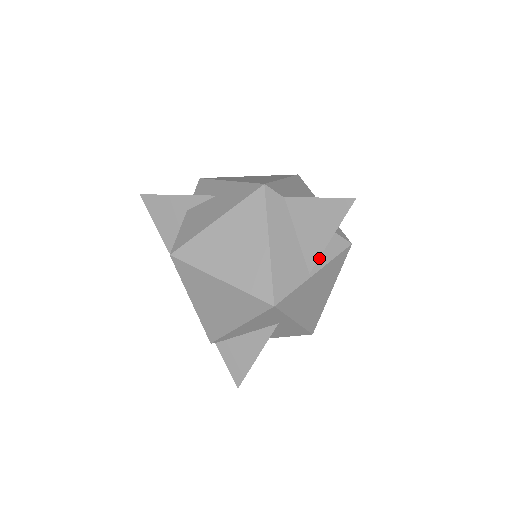
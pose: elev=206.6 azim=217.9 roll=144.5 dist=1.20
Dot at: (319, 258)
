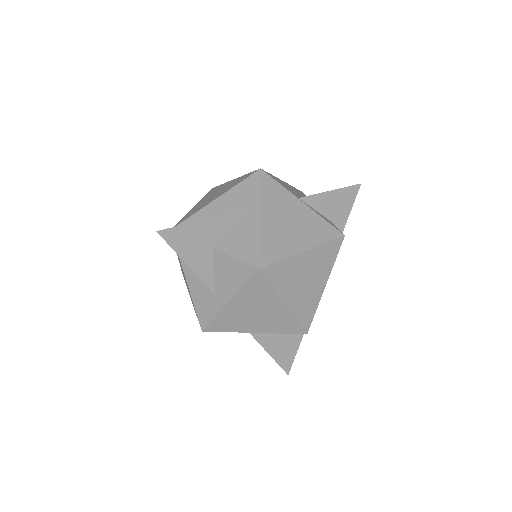
Dot at: (312, 208)
